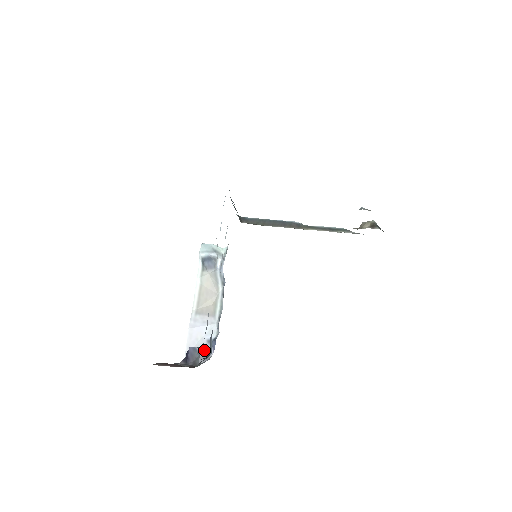
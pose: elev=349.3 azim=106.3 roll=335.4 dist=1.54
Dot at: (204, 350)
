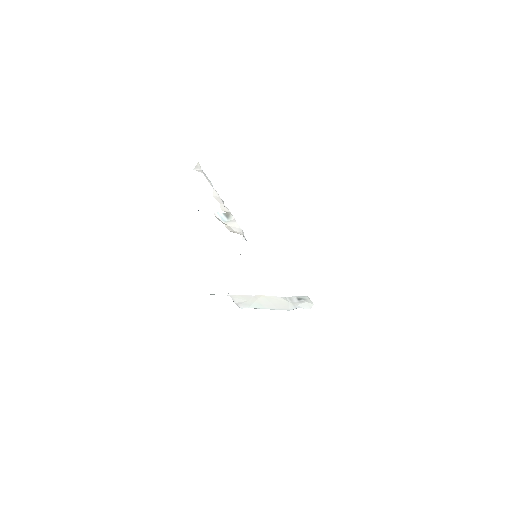
Dot at: occluded
